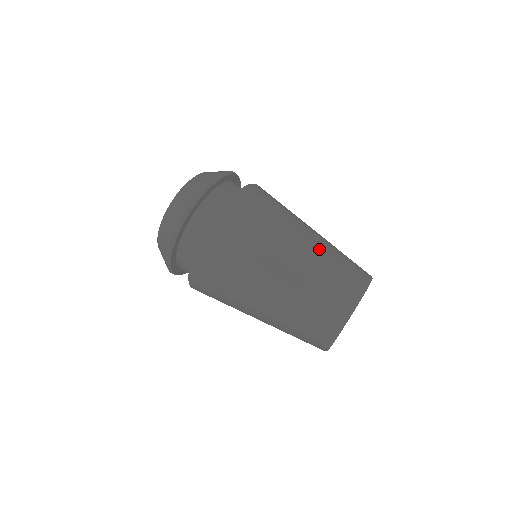
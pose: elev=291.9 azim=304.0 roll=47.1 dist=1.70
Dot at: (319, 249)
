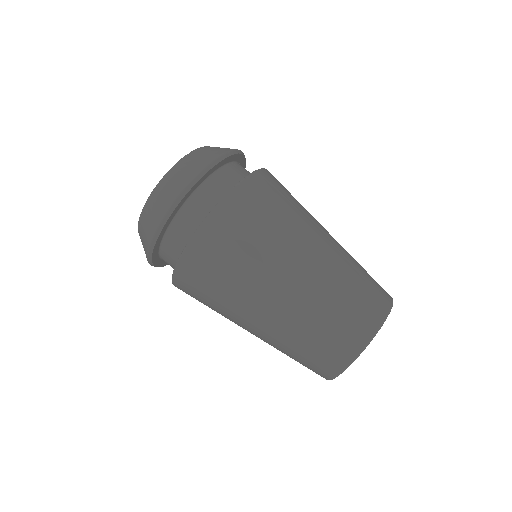
Dot at: (344, 250)
